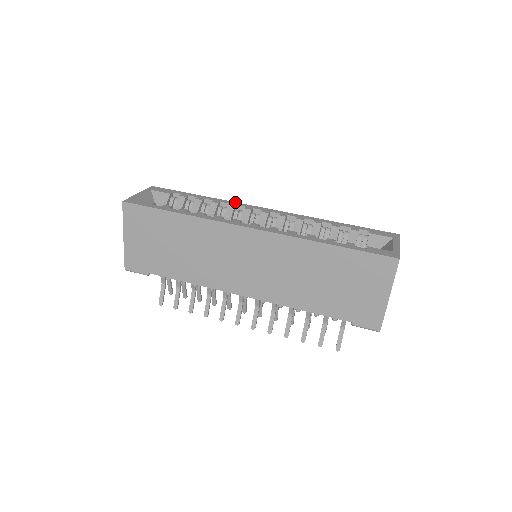
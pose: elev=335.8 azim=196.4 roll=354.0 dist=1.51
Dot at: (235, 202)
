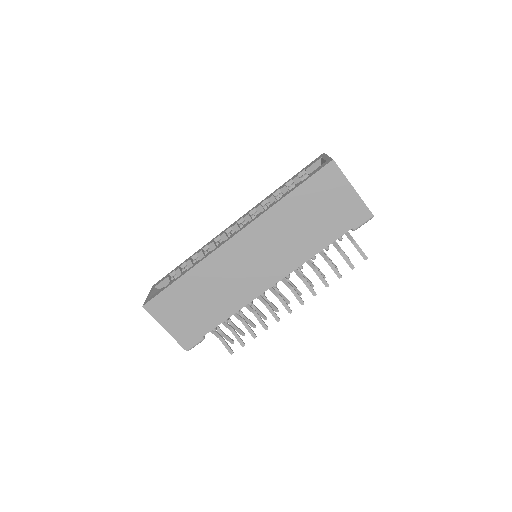
Dot at: (211, 240)
